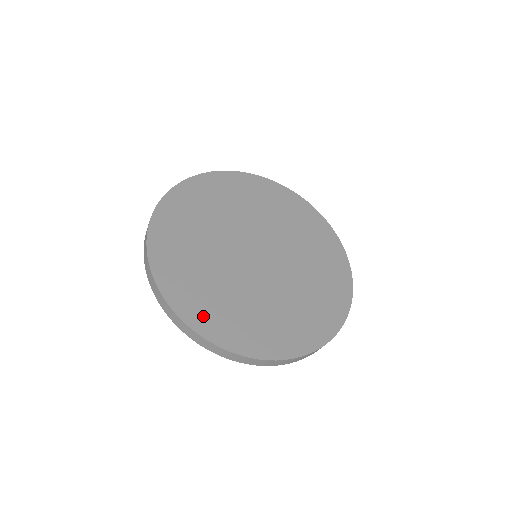
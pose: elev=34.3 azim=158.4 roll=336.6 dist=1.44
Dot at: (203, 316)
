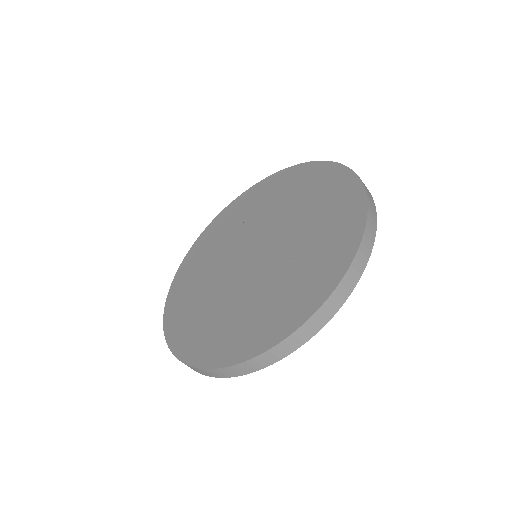
Dot at: (254, 338)
